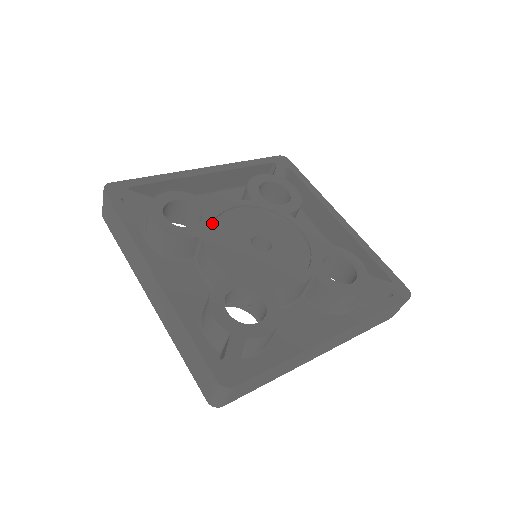
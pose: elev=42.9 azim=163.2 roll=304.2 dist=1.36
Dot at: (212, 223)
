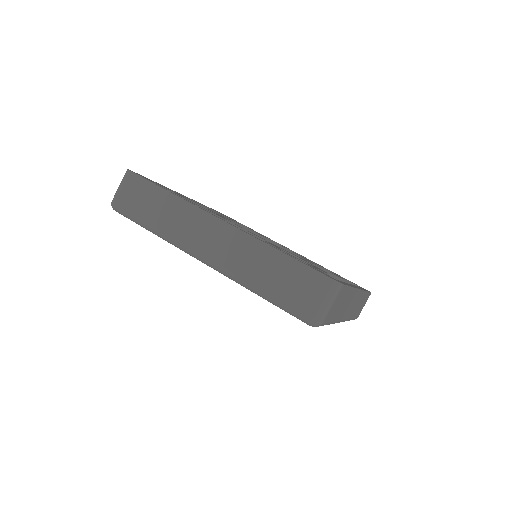
Dot at: (250, 230)
